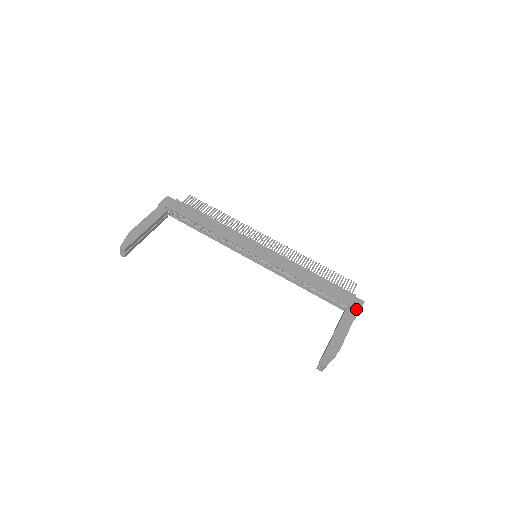
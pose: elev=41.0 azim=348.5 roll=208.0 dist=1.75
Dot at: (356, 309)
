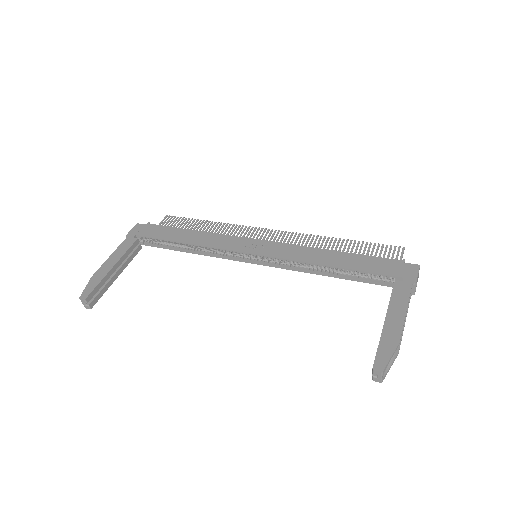
Dot at: (410, 279)
